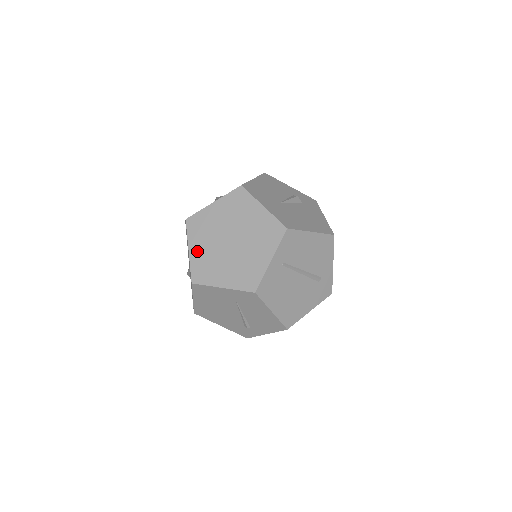
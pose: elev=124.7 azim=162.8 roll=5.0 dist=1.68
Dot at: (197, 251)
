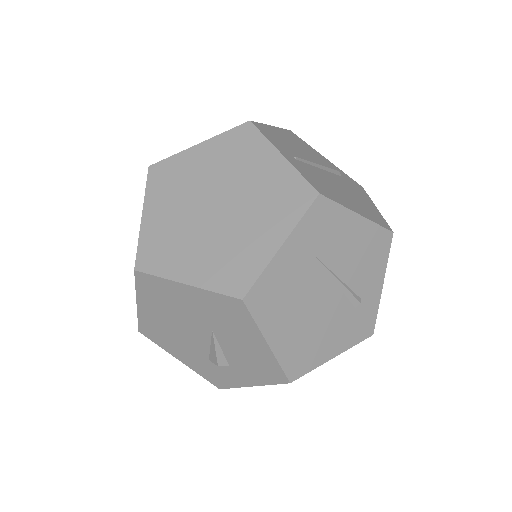
Dot at: (195, 269)
